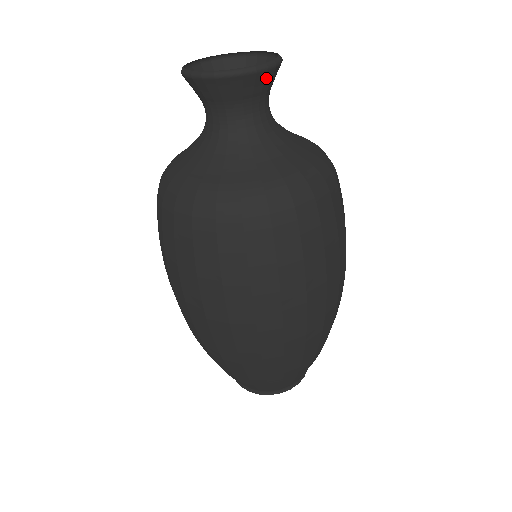
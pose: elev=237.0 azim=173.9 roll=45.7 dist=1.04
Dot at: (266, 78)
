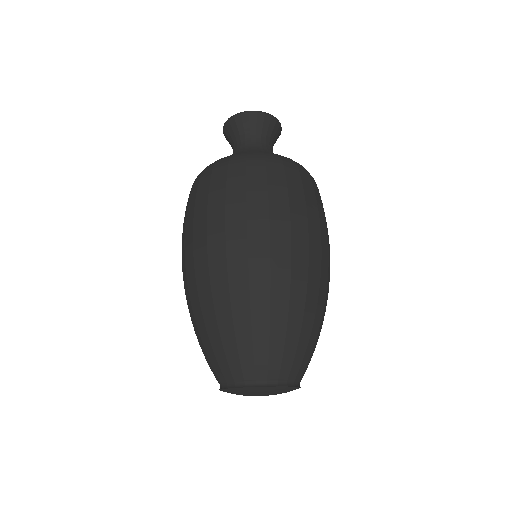
Dot at: (251, 119)
